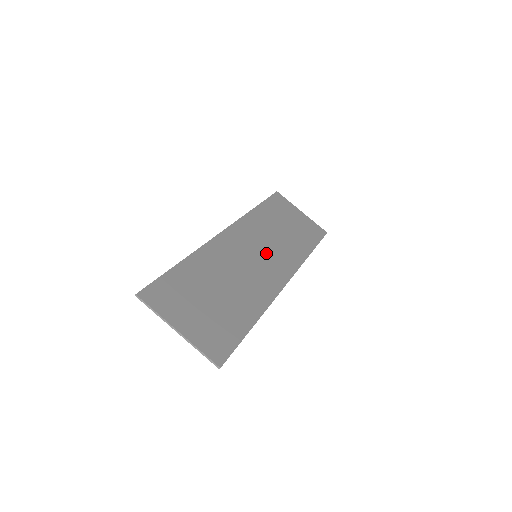
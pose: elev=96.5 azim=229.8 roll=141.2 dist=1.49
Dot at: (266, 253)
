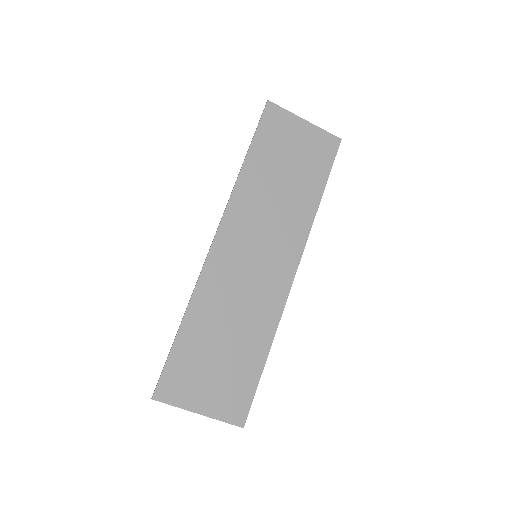
Dot at: (267, 243)
